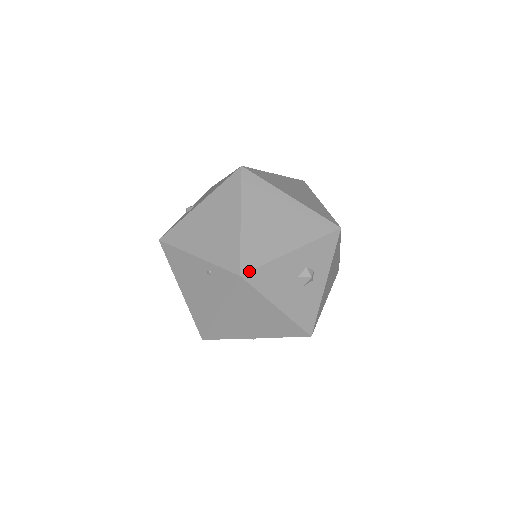
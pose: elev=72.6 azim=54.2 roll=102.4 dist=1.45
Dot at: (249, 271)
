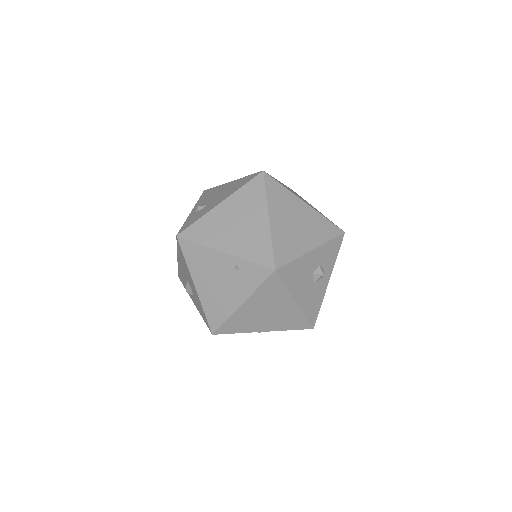
Dot at: (282, 266)
